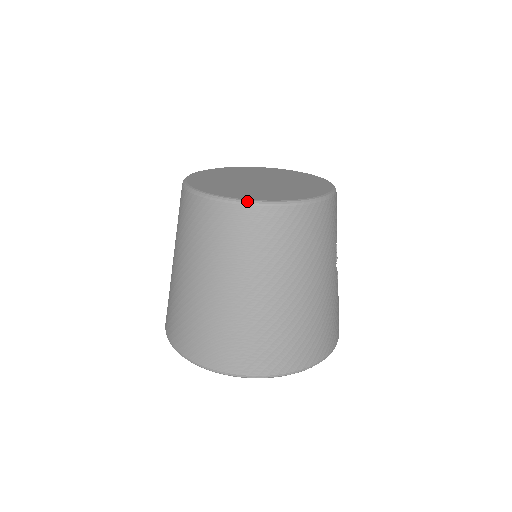
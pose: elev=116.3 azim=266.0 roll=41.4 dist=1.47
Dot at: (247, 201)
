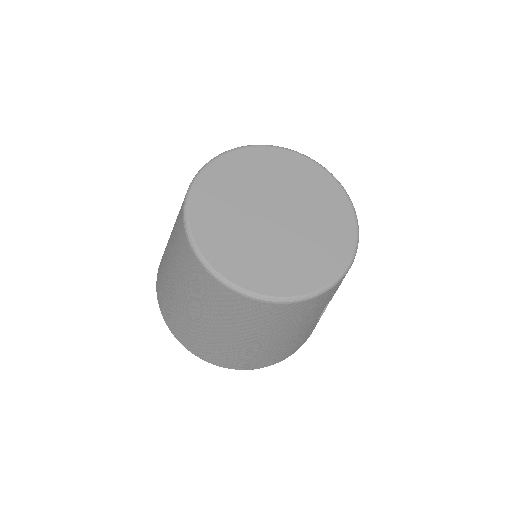
Dot at: (224, 281)
